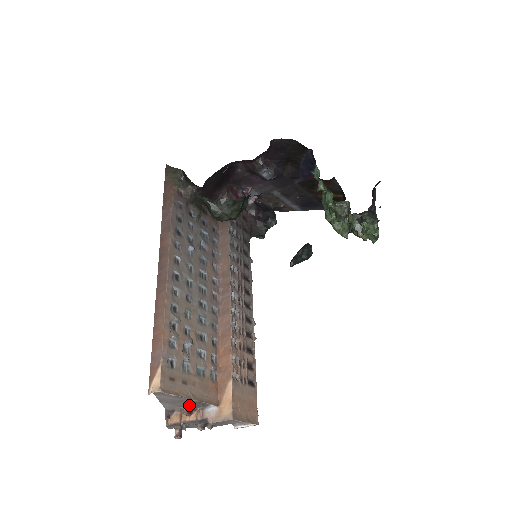
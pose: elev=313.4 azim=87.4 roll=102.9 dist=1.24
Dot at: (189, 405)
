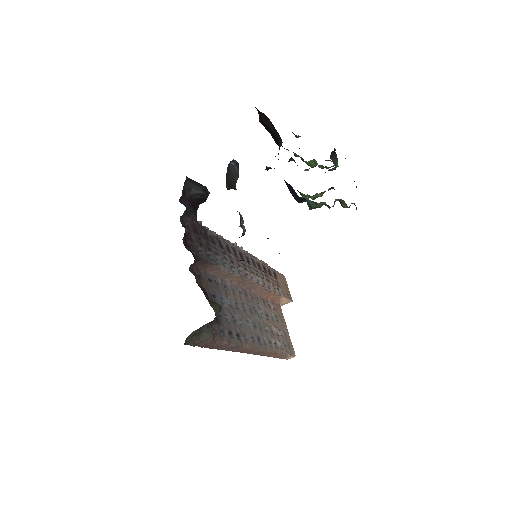
Dot at: occluded
